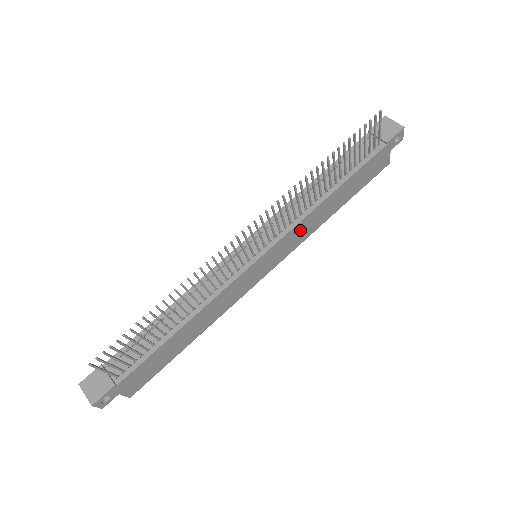
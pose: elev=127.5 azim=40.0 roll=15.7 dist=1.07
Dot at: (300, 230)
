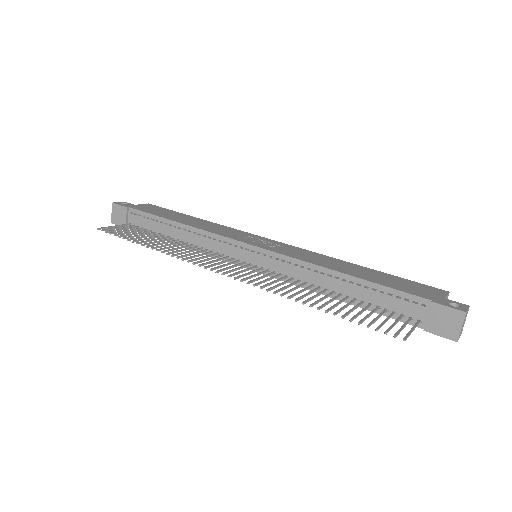
Dot at: occluded
